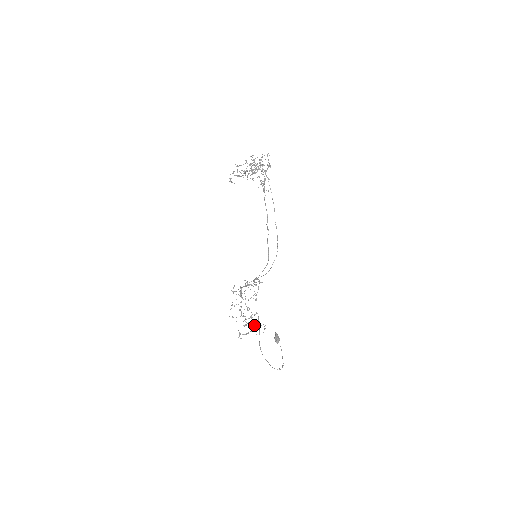
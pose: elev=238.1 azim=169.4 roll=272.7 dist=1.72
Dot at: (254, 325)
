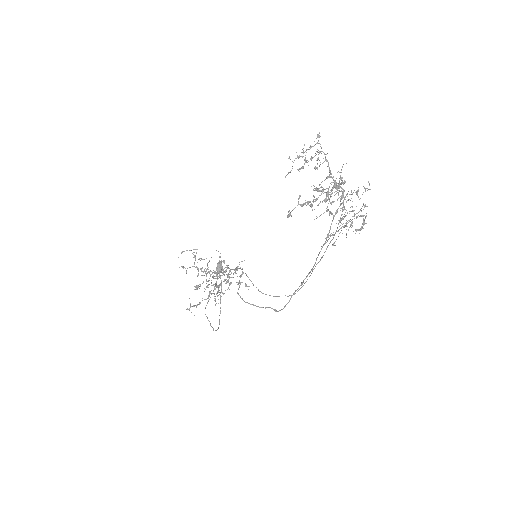
Dot at: (209, 291)
